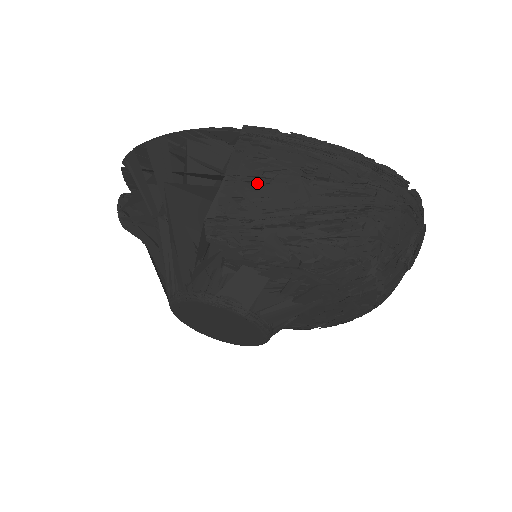
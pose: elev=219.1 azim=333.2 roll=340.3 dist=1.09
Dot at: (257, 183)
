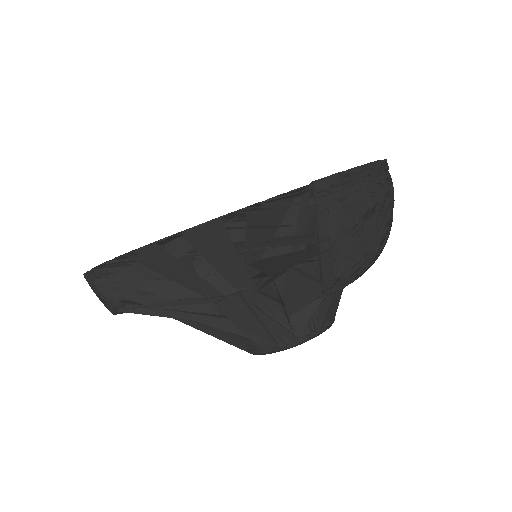
Dot at: (353, 234)
